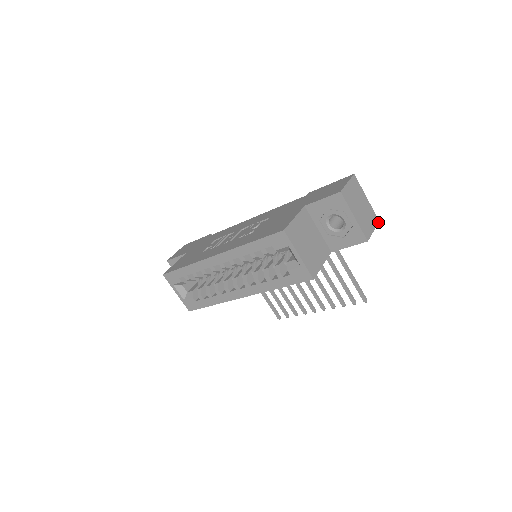
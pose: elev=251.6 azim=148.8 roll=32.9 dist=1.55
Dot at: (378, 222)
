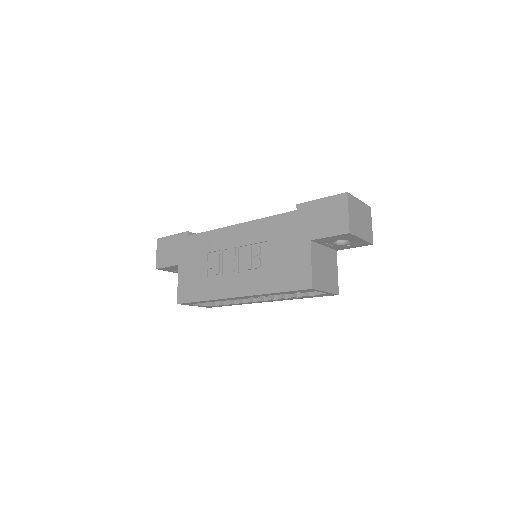
Dot at: occluded
